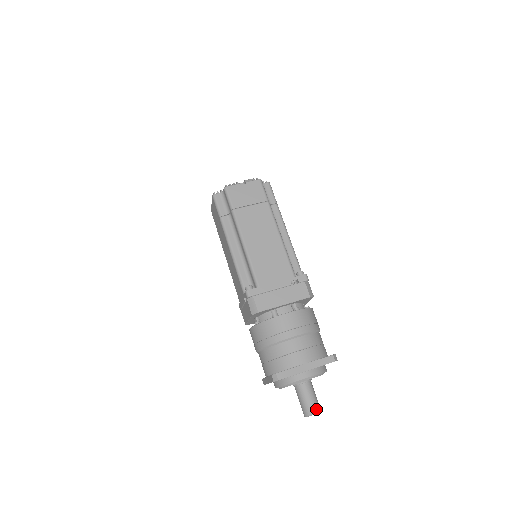
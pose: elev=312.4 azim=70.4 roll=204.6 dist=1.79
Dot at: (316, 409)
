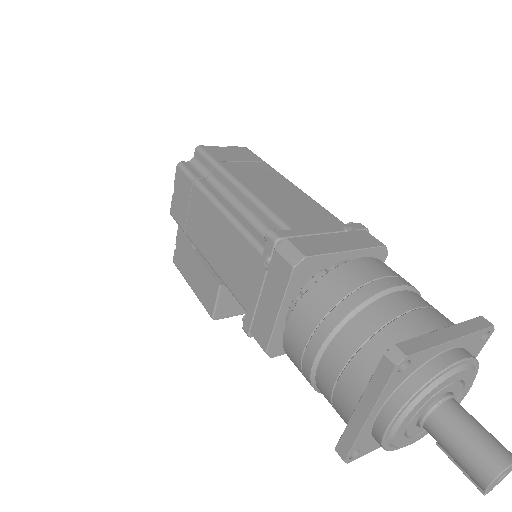
Dot at: (507, 451)
